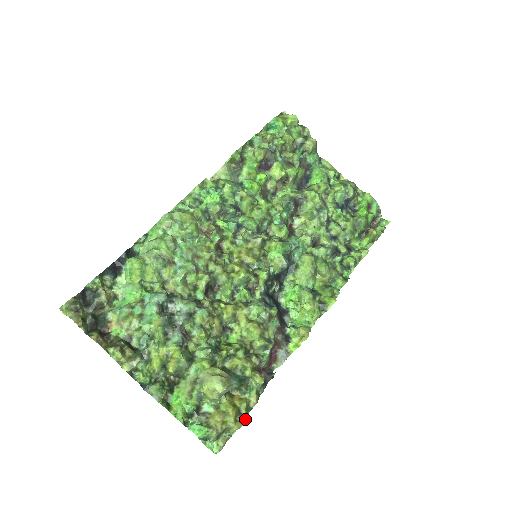
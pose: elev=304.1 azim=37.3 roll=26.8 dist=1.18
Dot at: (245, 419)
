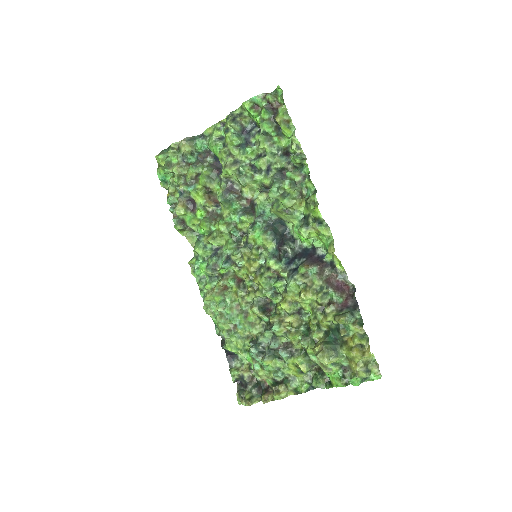
Dot at: (368, 344)
